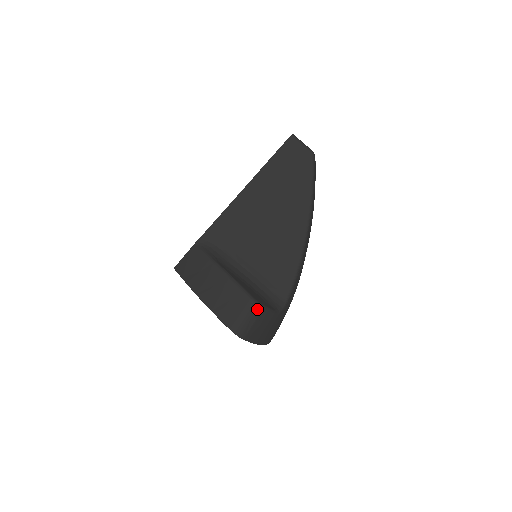
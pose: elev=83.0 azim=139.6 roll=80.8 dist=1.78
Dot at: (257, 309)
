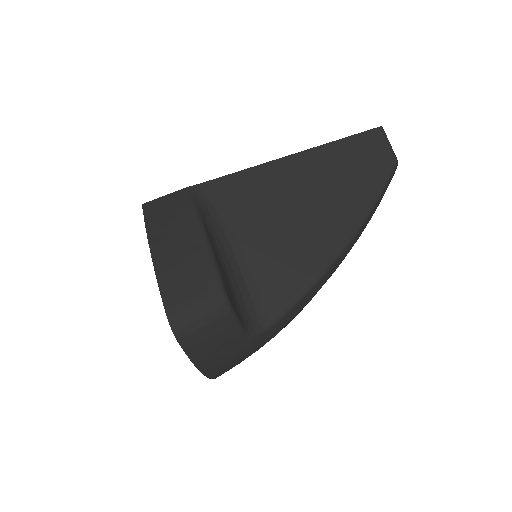
Dot at: (221, 307)
